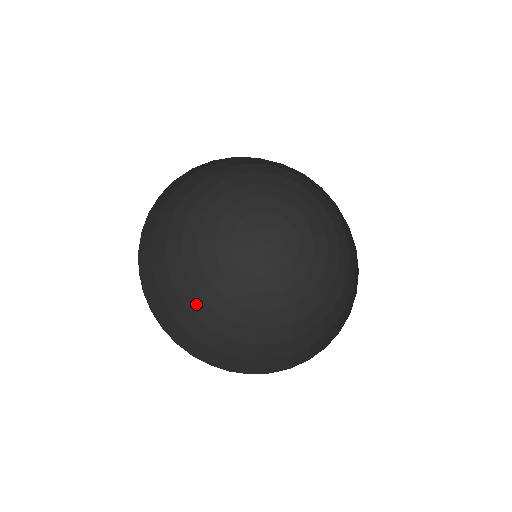
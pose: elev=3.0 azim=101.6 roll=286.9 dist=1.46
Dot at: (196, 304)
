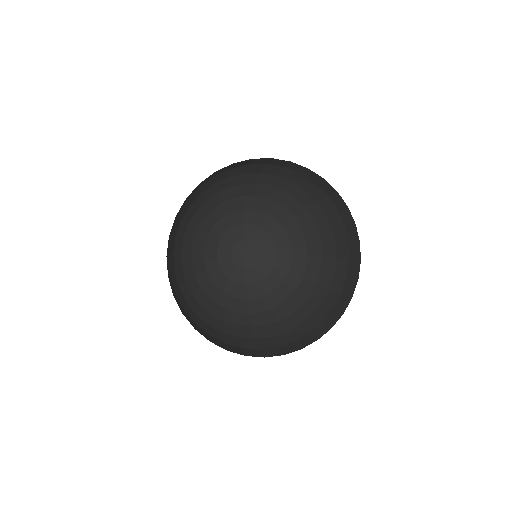
Dot at: (203, 313)
